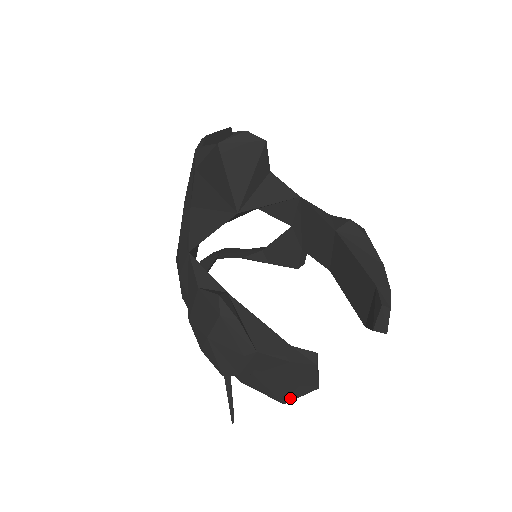
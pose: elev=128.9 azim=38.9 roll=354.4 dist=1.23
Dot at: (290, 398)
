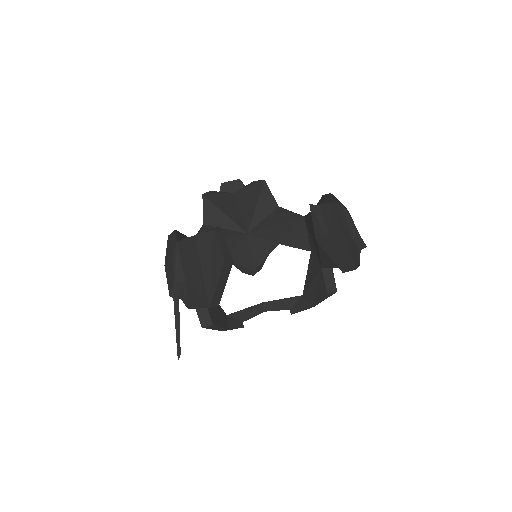
Dot at: (211, 294)
